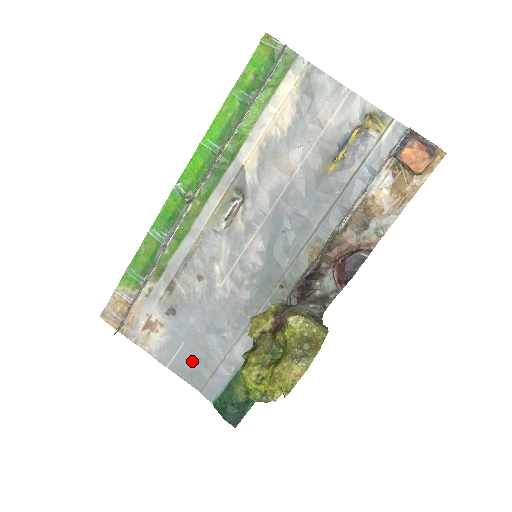
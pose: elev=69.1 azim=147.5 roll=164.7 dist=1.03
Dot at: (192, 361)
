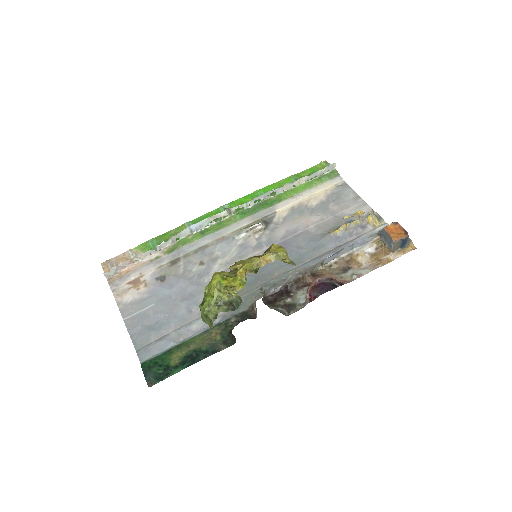
Dot at: (150, 322)
